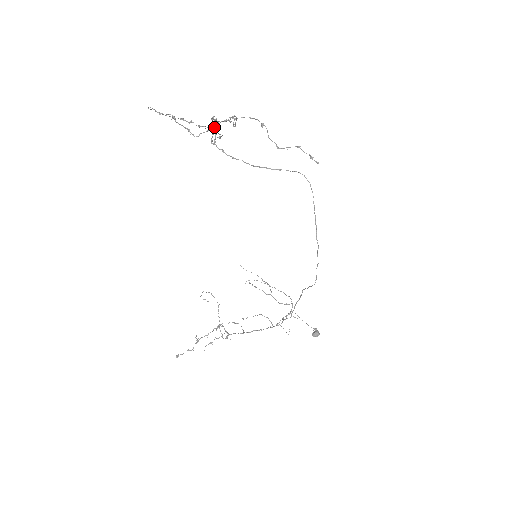
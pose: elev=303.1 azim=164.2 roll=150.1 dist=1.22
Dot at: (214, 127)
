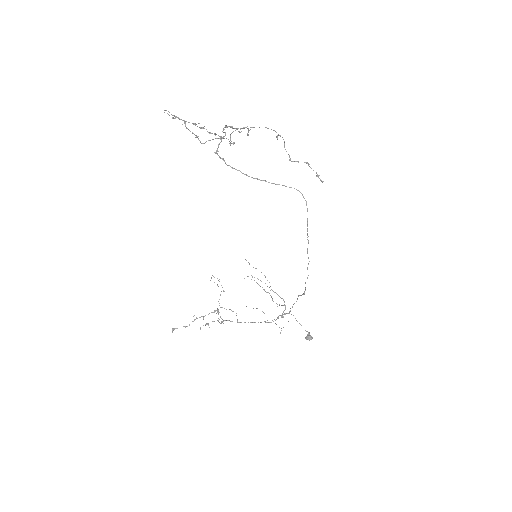
Dot at: (220, 137)
